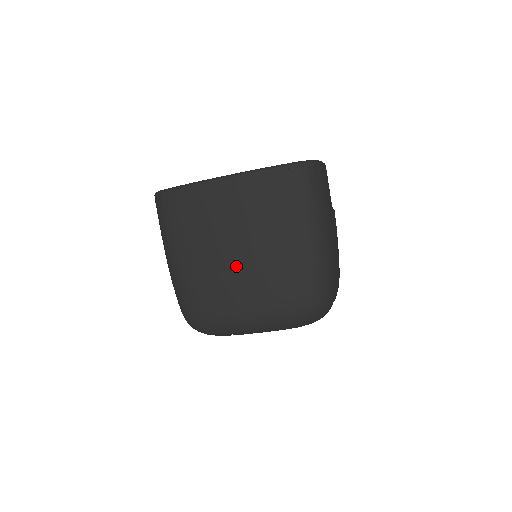
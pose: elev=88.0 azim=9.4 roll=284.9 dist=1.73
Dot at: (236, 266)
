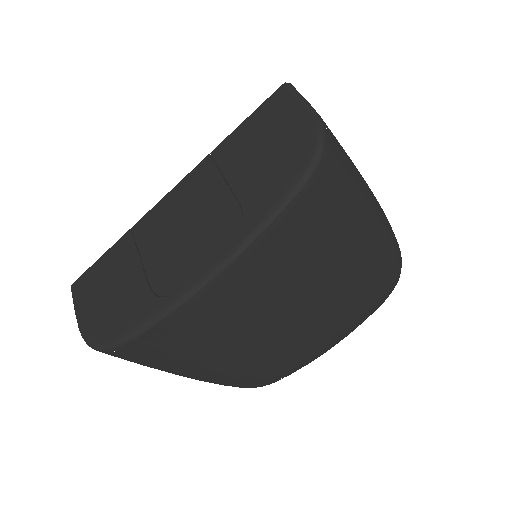
Dot at: (295, 334)
